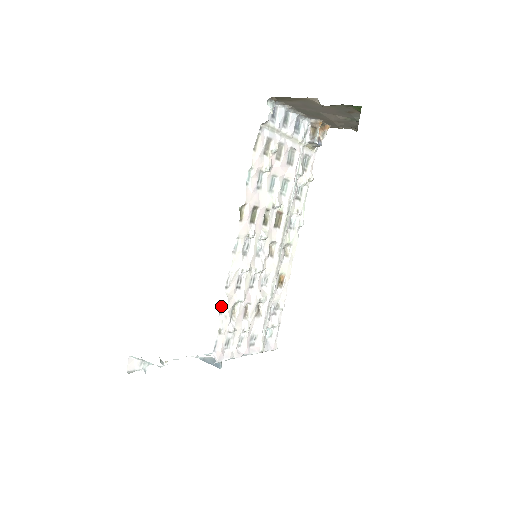
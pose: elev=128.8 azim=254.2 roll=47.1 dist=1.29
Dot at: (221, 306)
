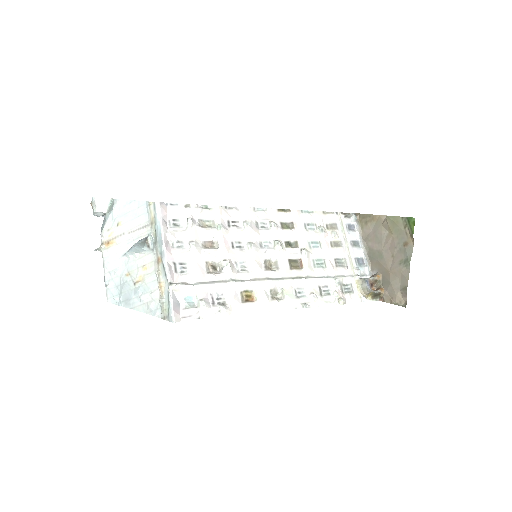
Dot at: (209, 206)
